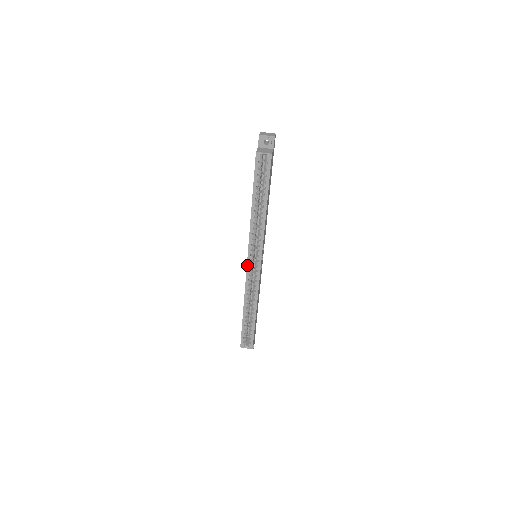
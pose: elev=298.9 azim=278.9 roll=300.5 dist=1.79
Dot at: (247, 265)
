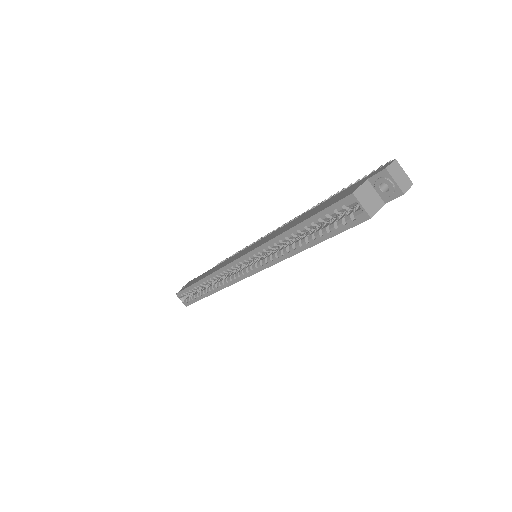
Dot at: (233, 261)
